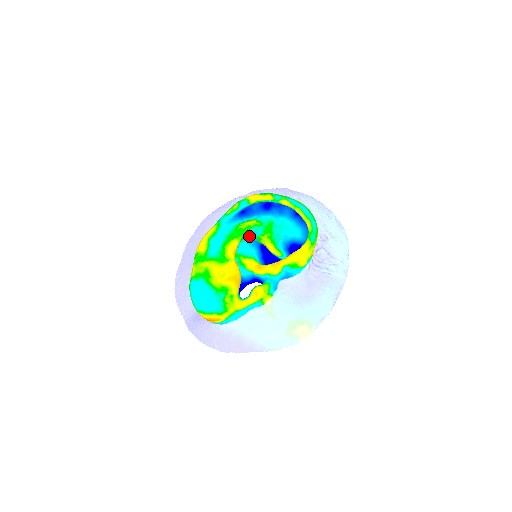
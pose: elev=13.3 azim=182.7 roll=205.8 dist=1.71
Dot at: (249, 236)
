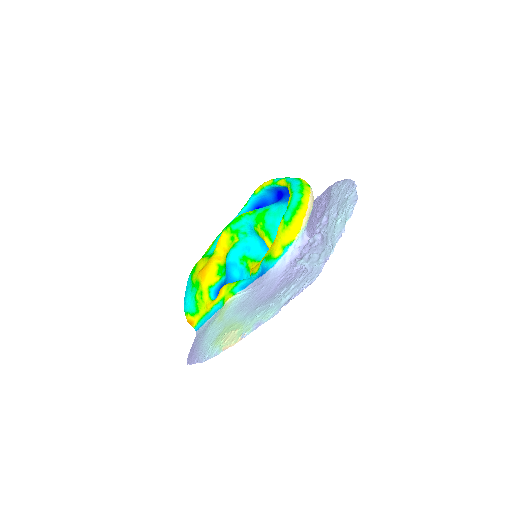
Dot at: (252, 232)
